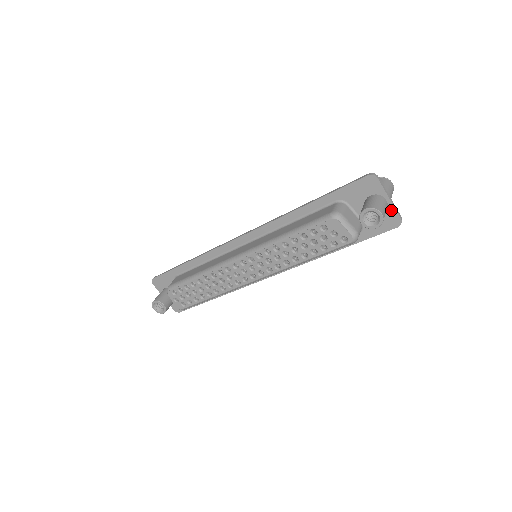
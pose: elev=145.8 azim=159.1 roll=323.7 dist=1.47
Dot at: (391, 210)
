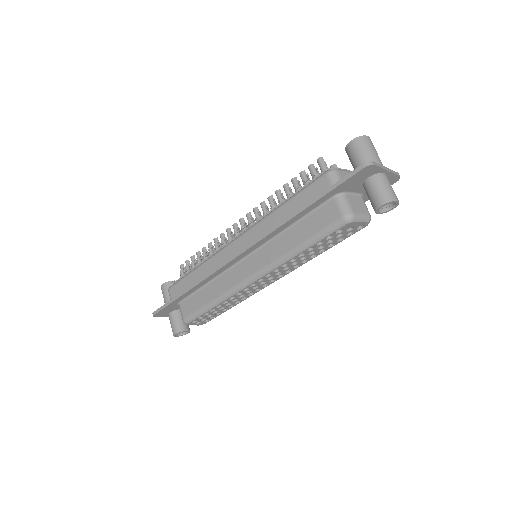
Dot at: (390, 176)
